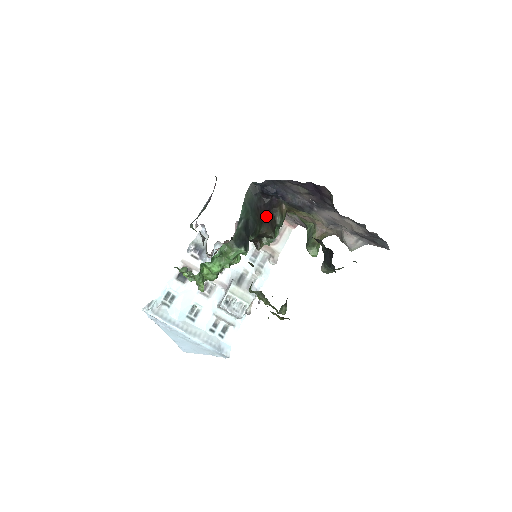
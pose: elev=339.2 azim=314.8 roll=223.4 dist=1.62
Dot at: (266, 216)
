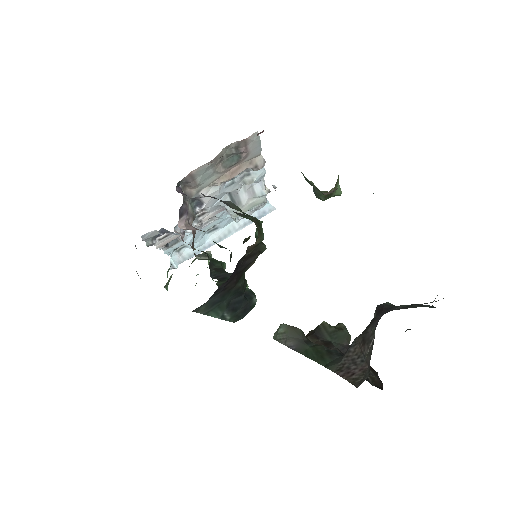
Dot at: (238, 270)
